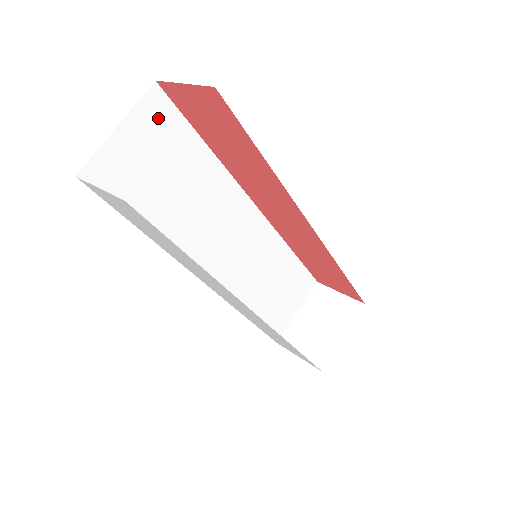
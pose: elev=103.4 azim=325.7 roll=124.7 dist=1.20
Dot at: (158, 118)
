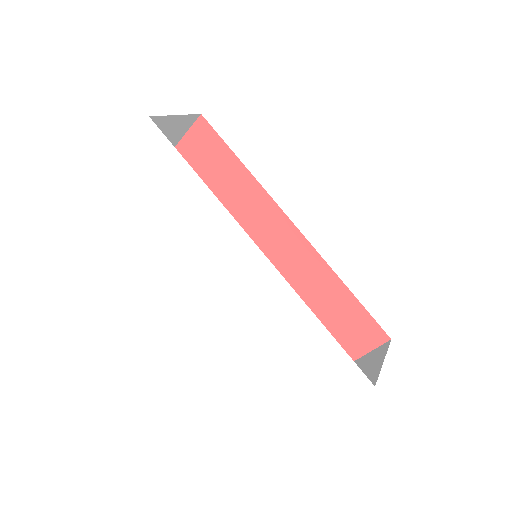
Dot at: occluded
